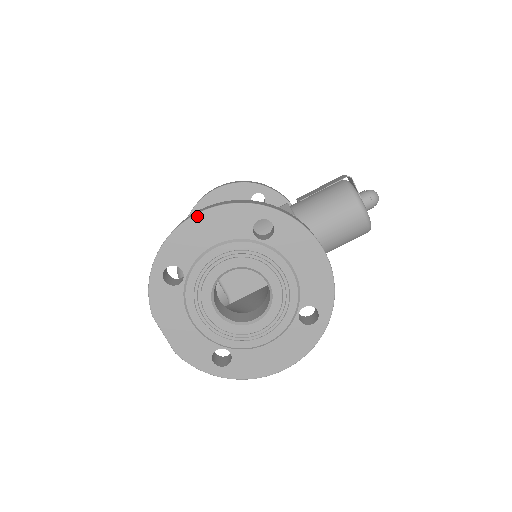
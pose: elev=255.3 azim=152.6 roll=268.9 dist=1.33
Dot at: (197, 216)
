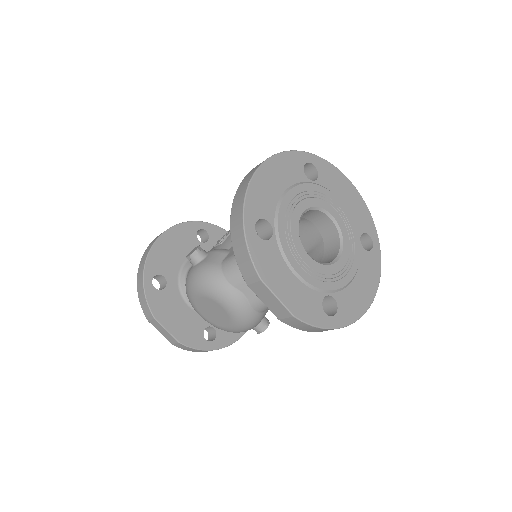
Dot at: (262, 166)
